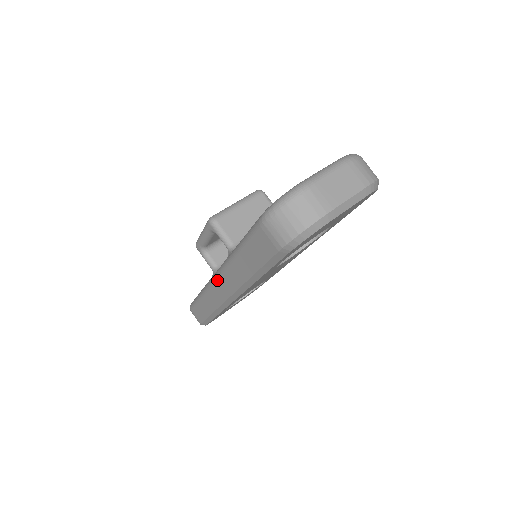
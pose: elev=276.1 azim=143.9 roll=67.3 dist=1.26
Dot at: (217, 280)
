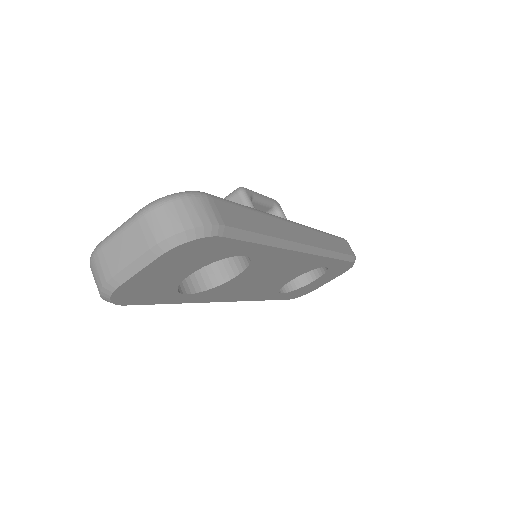
Dot at: occluded
